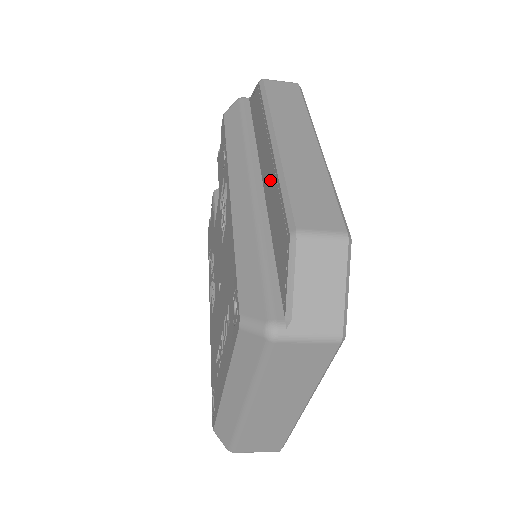
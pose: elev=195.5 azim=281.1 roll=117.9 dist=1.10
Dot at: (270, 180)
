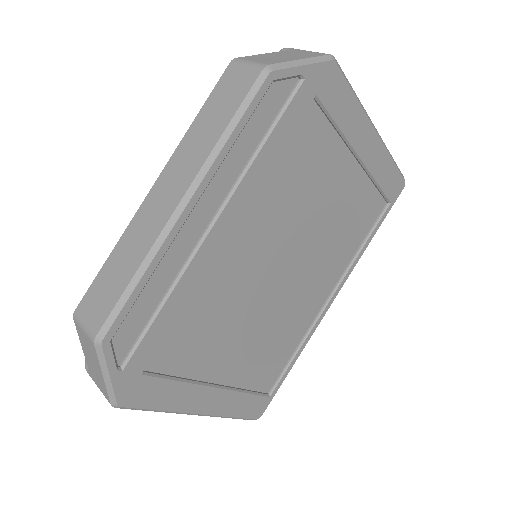
Dot at: occluded
